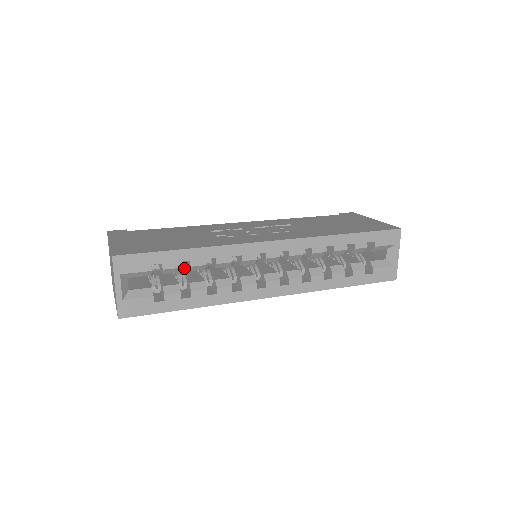
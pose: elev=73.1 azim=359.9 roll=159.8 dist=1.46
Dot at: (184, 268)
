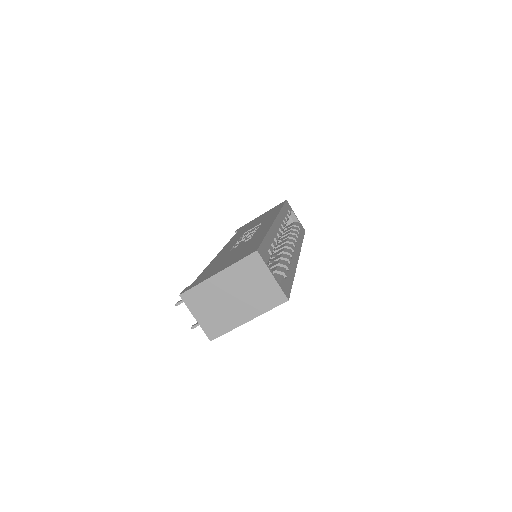
Dot at: occluded
